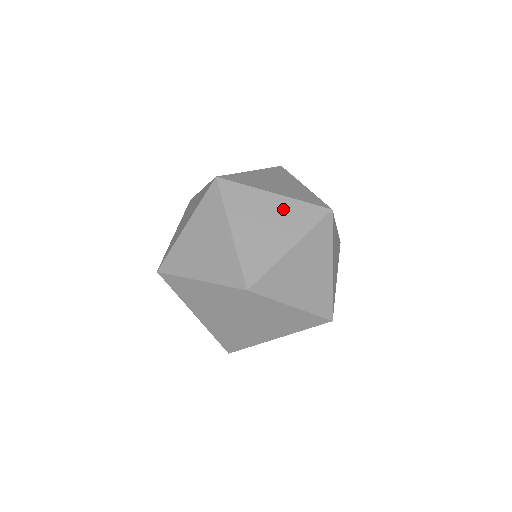
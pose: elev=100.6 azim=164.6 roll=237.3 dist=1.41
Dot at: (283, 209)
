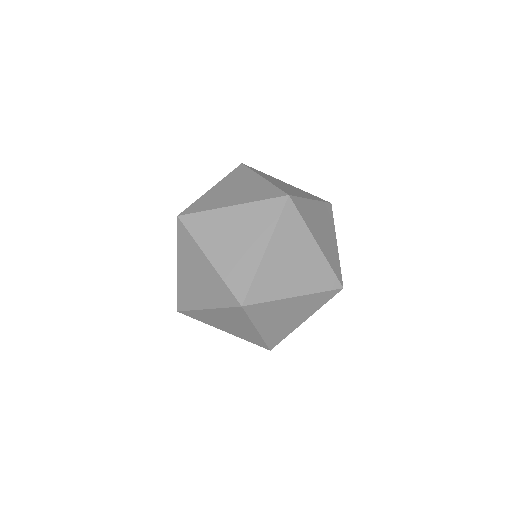
Dot at: (256, 186)
